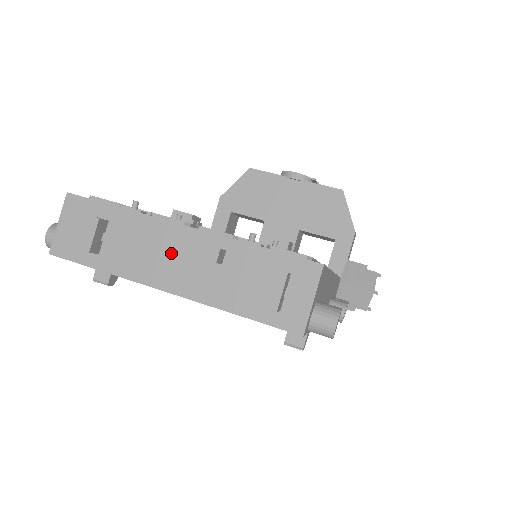
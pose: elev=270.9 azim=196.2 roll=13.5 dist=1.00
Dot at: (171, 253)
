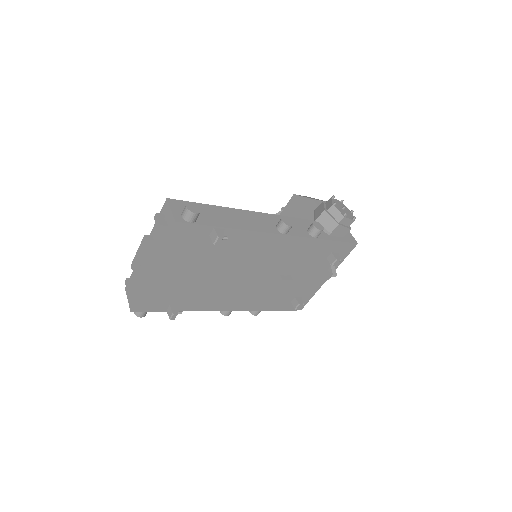
Dot at: (146, 259)
